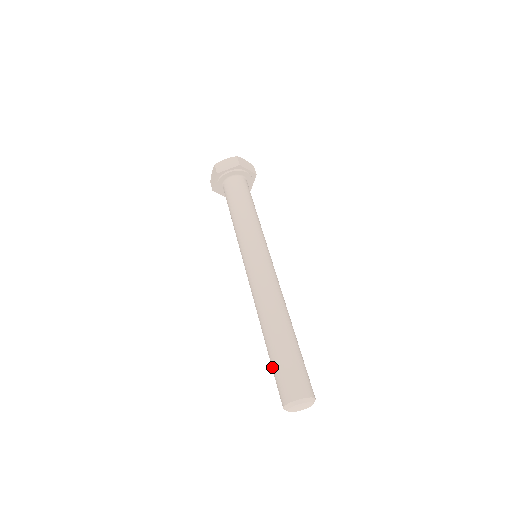
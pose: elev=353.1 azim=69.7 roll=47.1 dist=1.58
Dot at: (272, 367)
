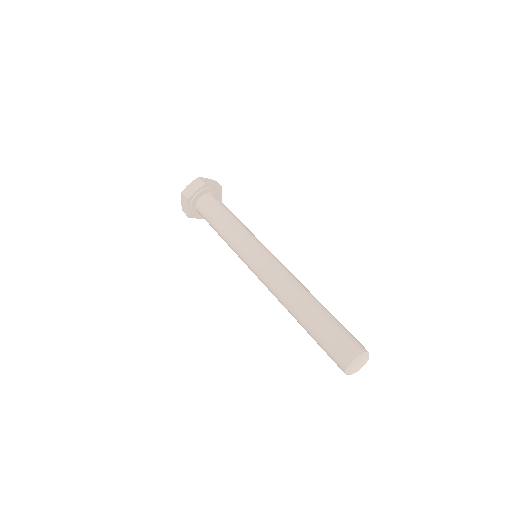
Dot at: (325, 331)
